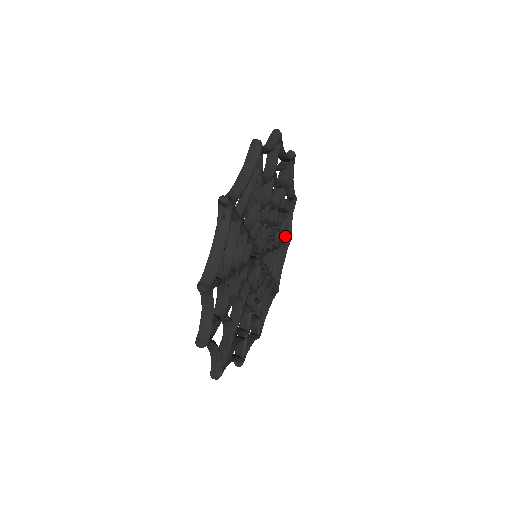
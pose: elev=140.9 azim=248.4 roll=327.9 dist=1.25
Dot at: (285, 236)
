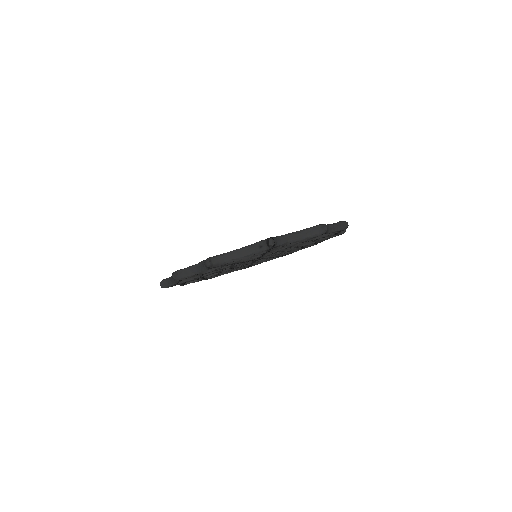
Dot at: occluded
